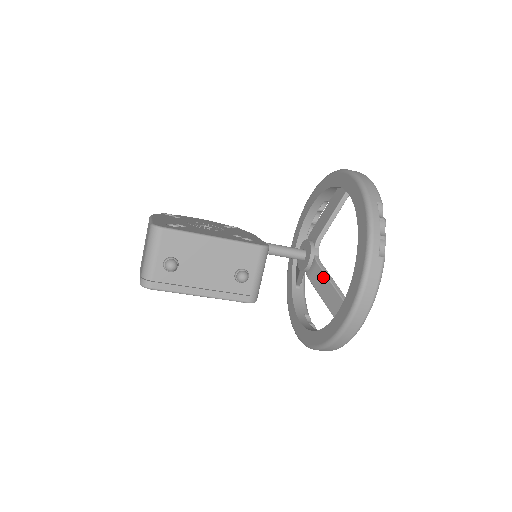
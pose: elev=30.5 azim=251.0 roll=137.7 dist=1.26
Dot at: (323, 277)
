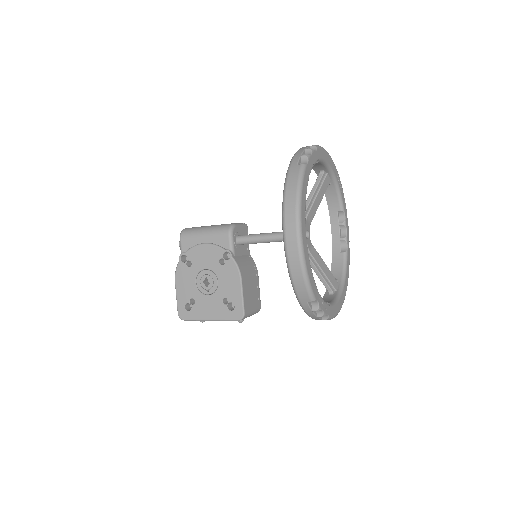
Dot at: (312, 266)
